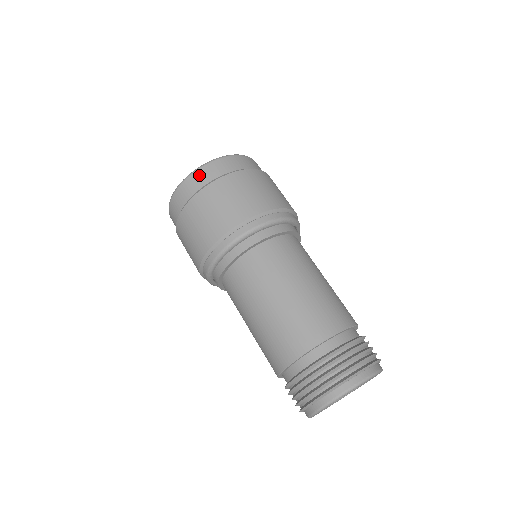
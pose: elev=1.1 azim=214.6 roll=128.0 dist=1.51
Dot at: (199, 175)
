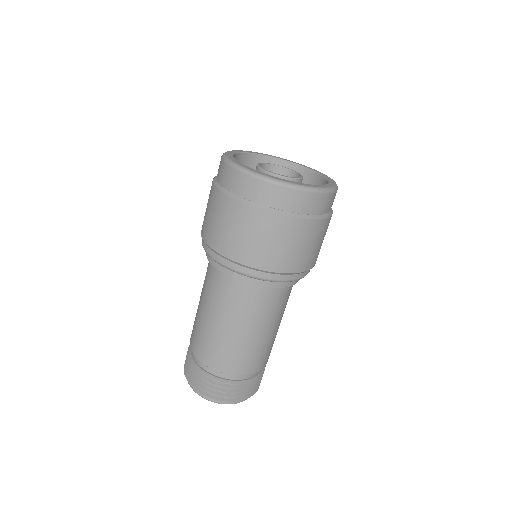
Dot at: (327, 200)
